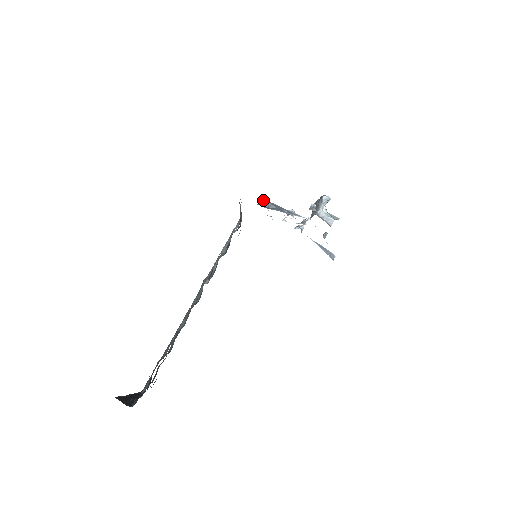
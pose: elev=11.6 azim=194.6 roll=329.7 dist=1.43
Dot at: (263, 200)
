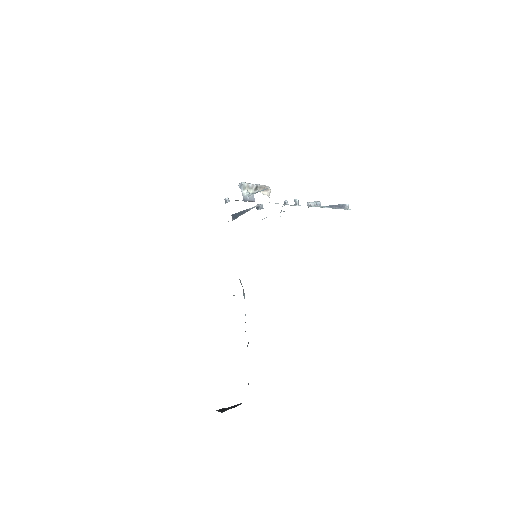
Dot at: occluded
